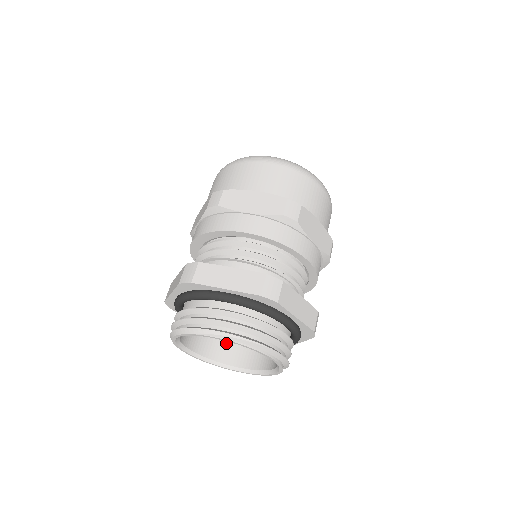
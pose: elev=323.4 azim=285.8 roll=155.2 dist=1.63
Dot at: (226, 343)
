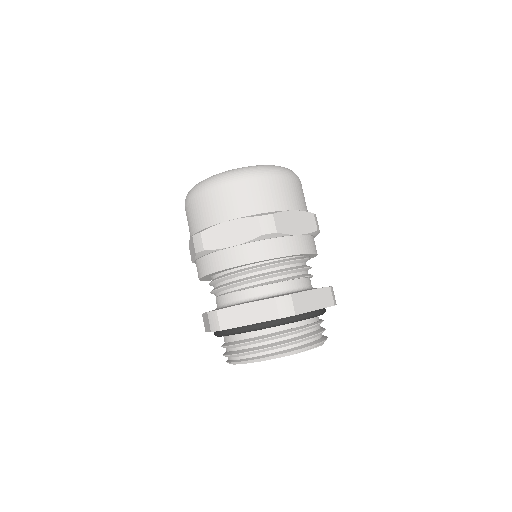
Dot at: occluded
